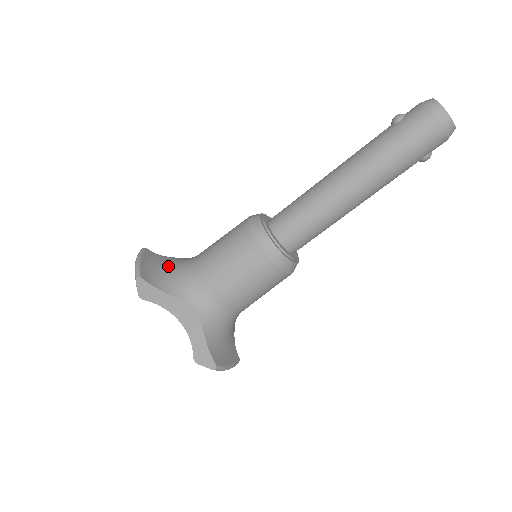
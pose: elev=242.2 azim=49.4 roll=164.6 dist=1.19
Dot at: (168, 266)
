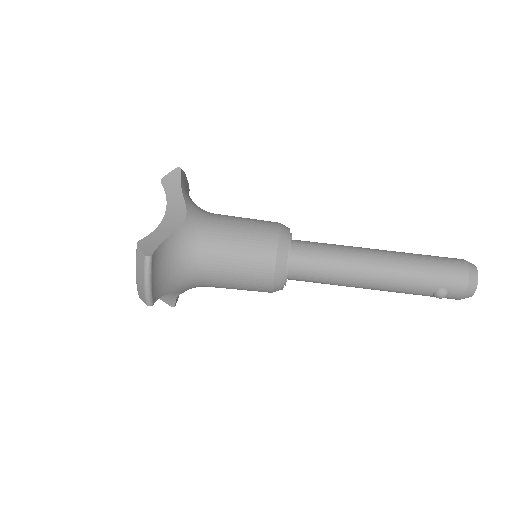
Dot at: occluded
